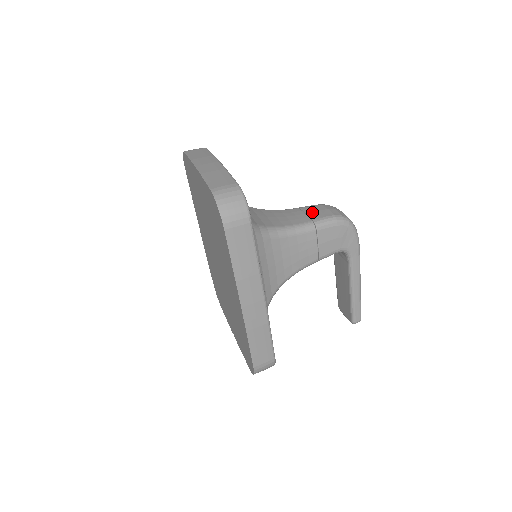
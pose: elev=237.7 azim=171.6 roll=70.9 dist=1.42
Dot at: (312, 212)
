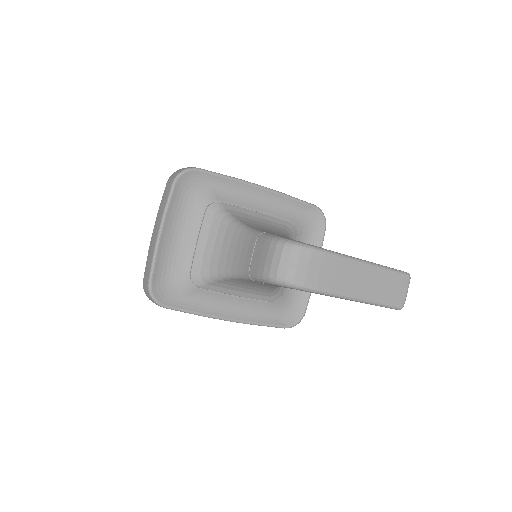
Dot at: (255, 256)
